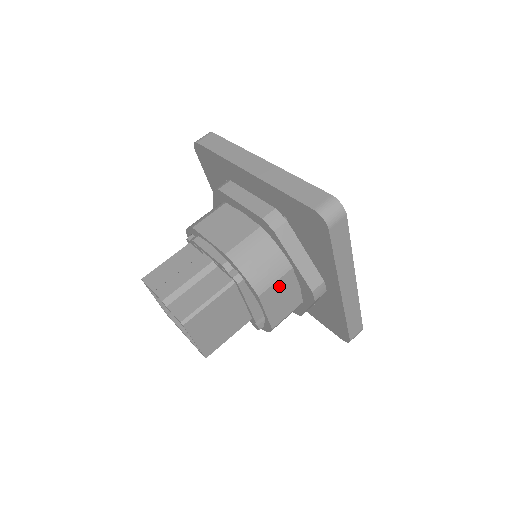
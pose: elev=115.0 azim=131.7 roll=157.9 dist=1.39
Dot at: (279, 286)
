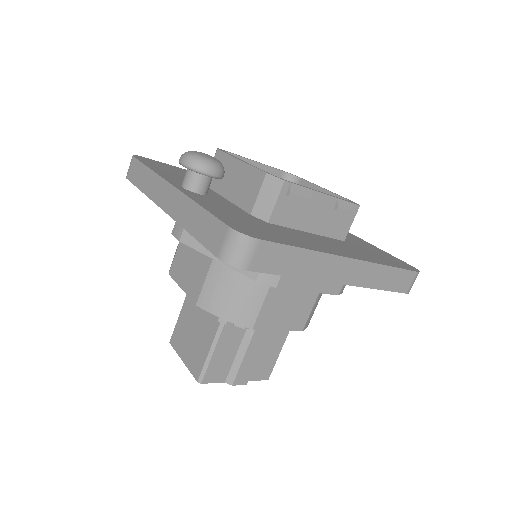
Dot at: occluded
